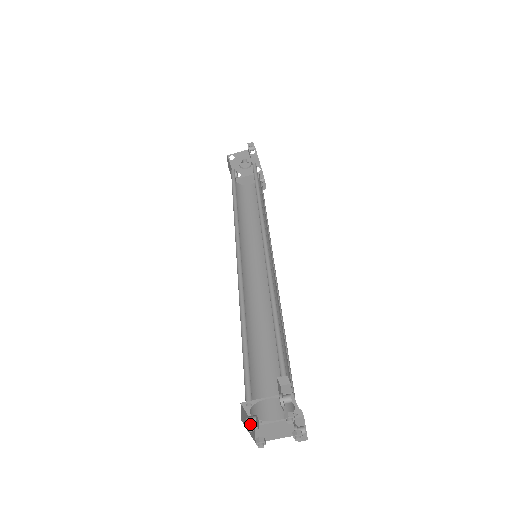
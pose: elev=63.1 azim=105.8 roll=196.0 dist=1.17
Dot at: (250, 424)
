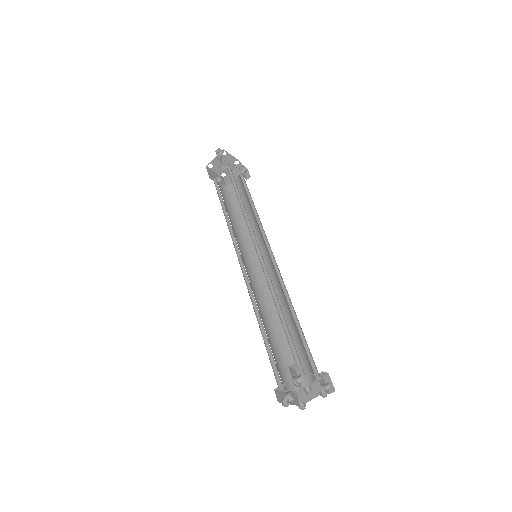
Dot at: (284, 403)
